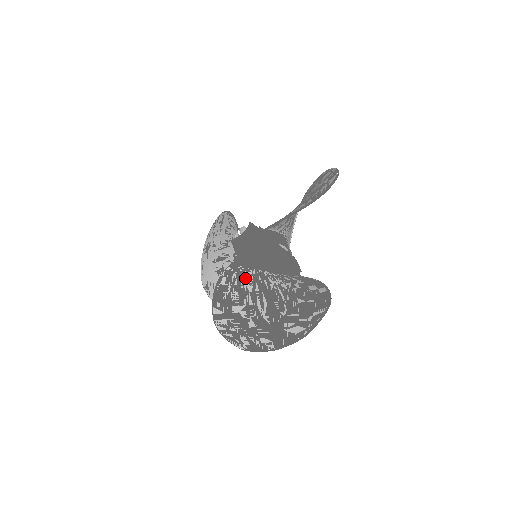
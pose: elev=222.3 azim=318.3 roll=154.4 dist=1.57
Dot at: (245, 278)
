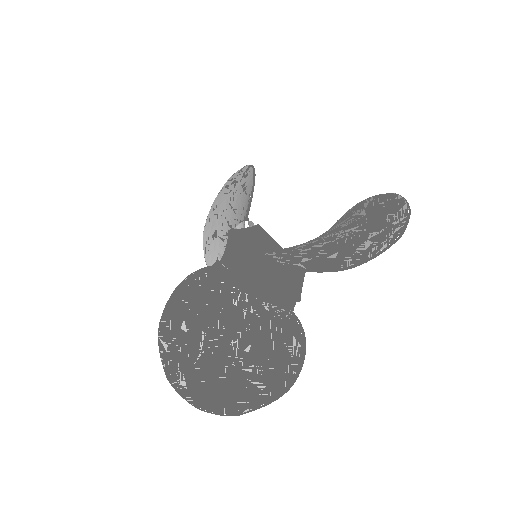
Dot at: (217, 293)
